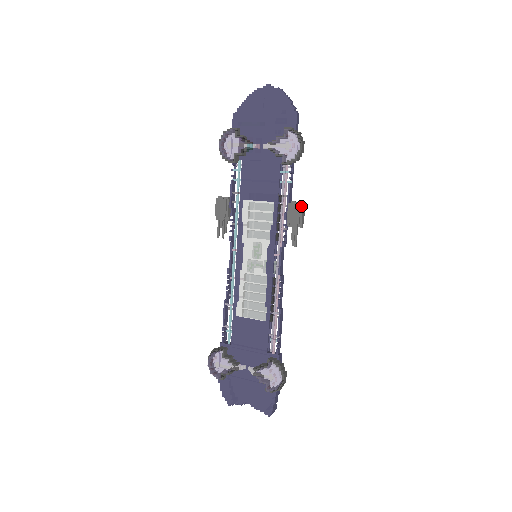
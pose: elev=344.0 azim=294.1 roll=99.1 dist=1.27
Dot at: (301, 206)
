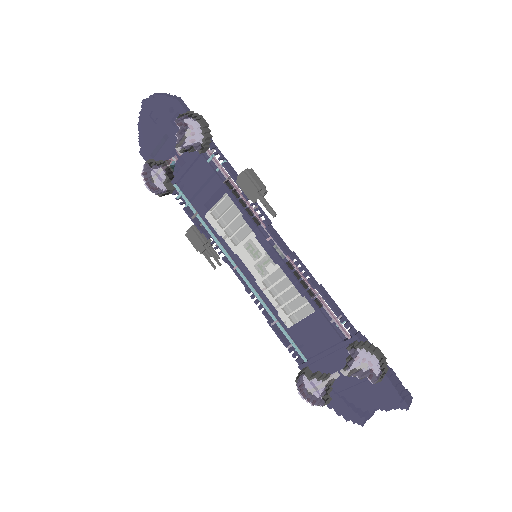
Dot at: (247, 173)
